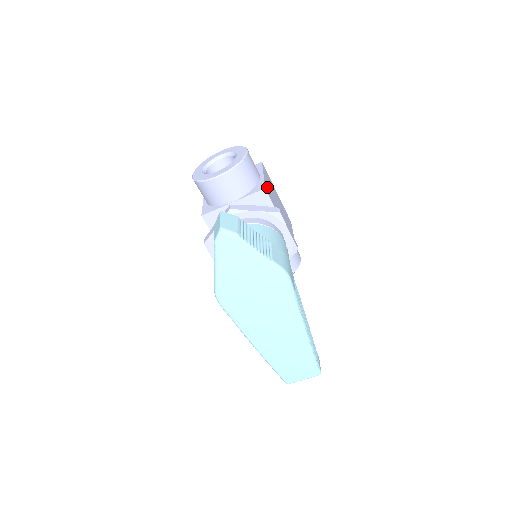
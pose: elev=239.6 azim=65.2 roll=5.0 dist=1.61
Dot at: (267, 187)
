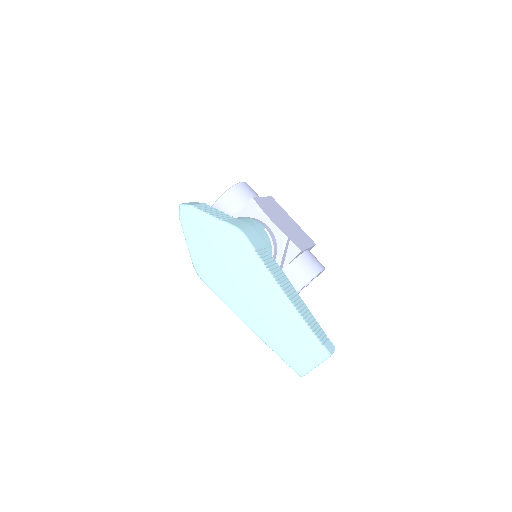
Dot at: (261, 202)
